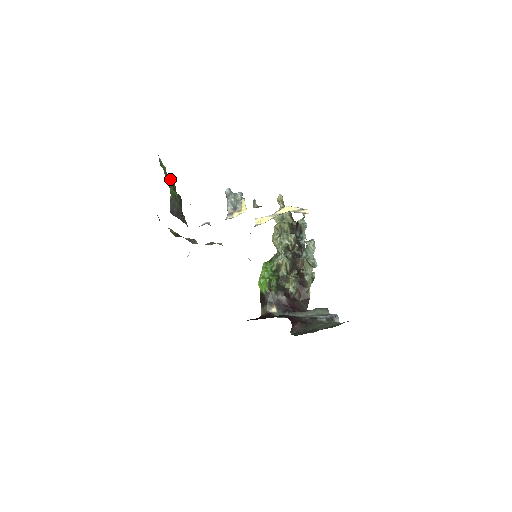
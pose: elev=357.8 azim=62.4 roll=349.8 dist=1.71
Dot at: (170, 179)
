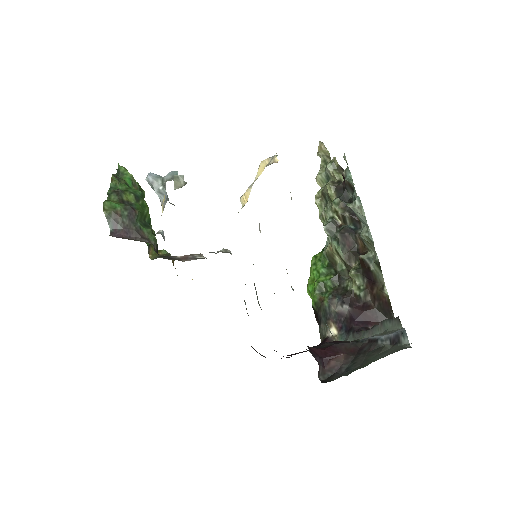
Dot at: (116, 189)
